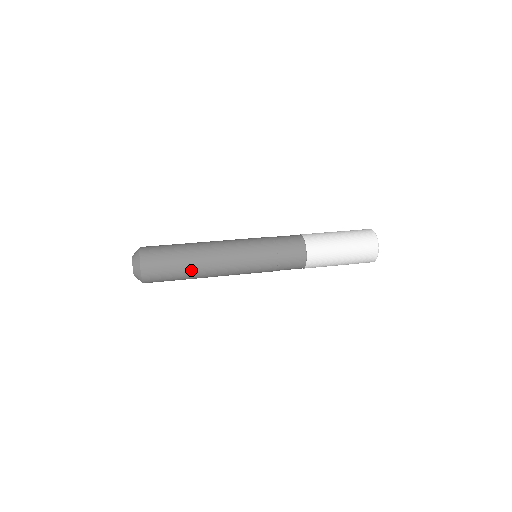
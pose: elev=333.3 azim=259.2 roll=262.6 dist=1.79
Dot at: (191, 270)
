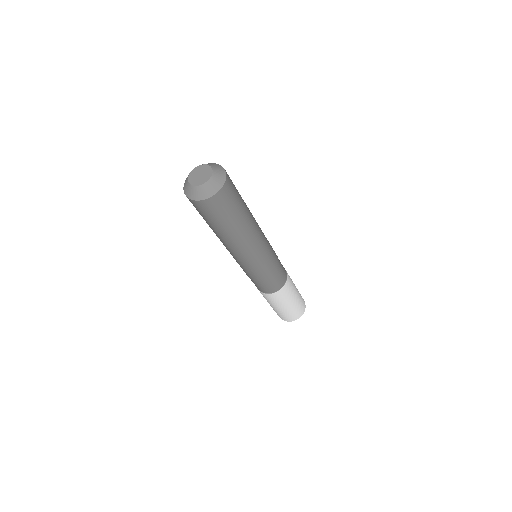
Dot at: (244, 224)
